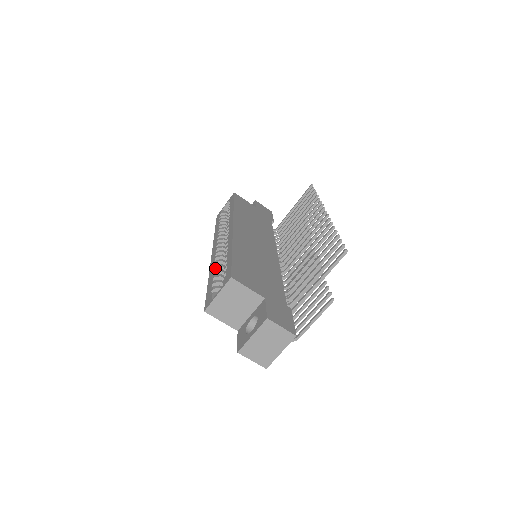
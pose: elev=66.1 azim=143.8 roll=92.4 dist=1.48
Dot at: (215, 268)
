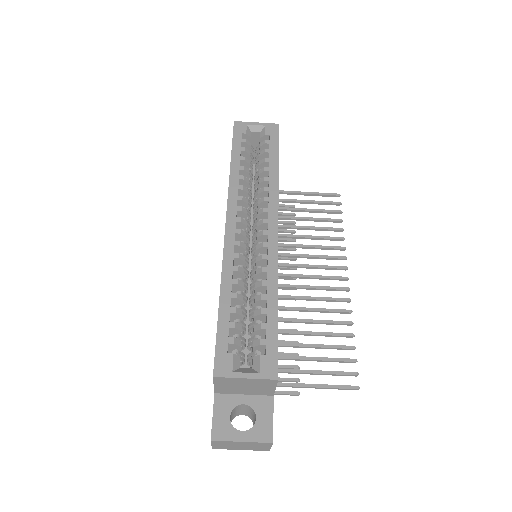
Dot at: (235, 284)
